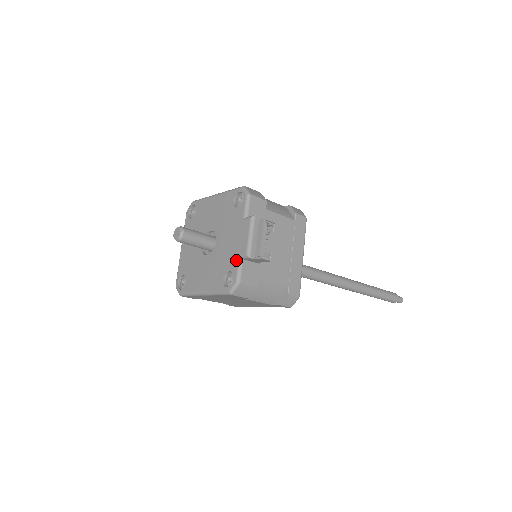
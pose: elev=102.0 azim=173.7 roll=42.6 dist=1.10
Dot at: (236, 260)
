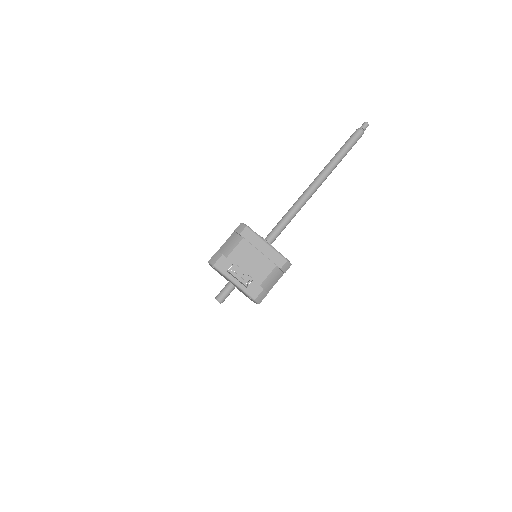
Dot at: occluded
